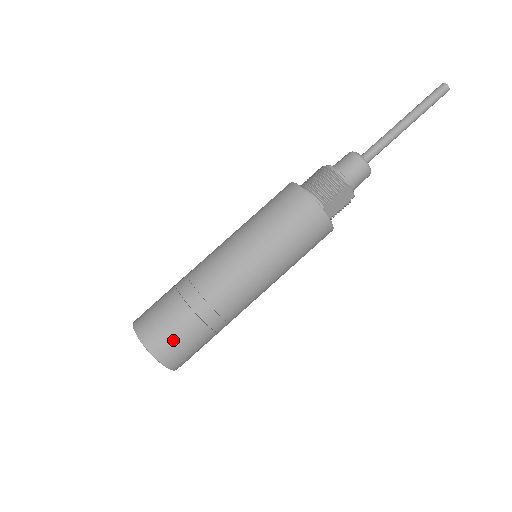
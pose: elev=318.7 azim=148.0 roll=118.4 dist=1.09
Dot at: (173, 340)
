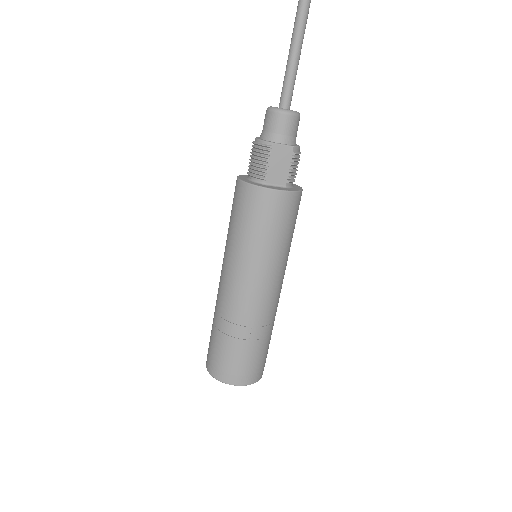
Dot at: (224, 363)
